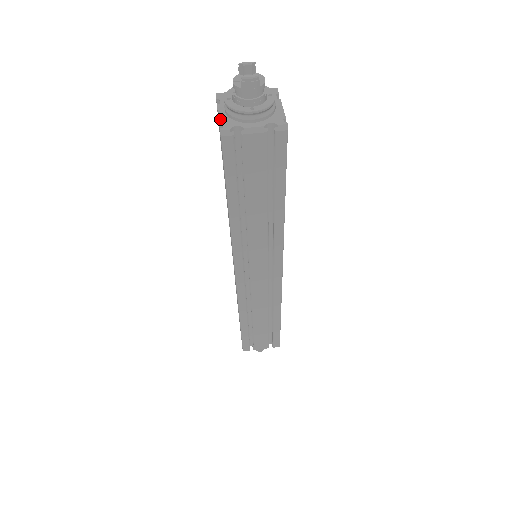
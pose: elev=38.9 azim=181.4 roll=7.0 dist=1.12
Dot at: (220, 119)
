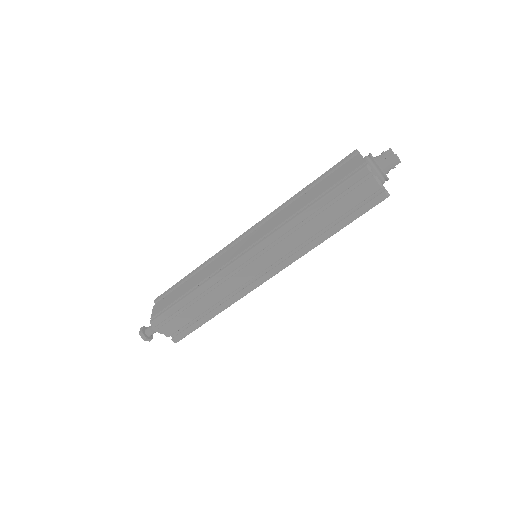
Dot at: (365, 160)
